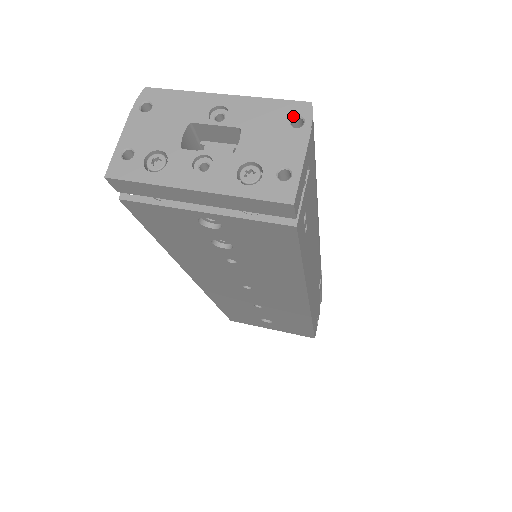
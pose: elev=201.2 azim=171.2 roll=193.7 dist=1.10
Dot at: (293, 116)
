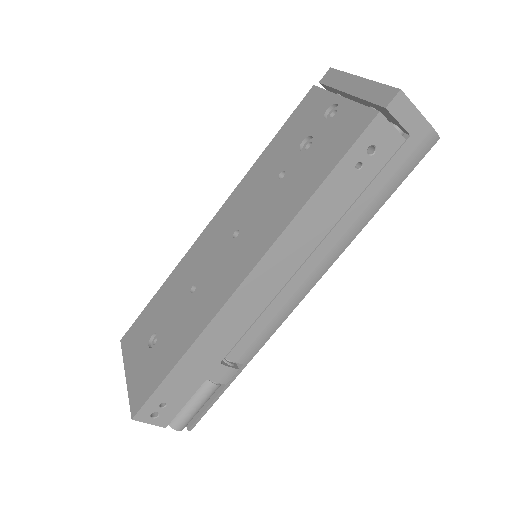
Dot at: occluded
